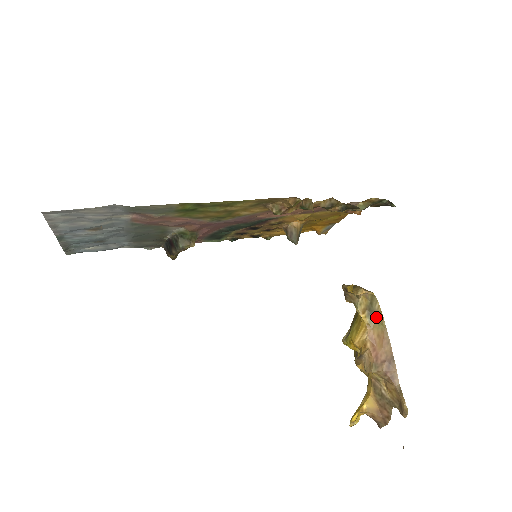
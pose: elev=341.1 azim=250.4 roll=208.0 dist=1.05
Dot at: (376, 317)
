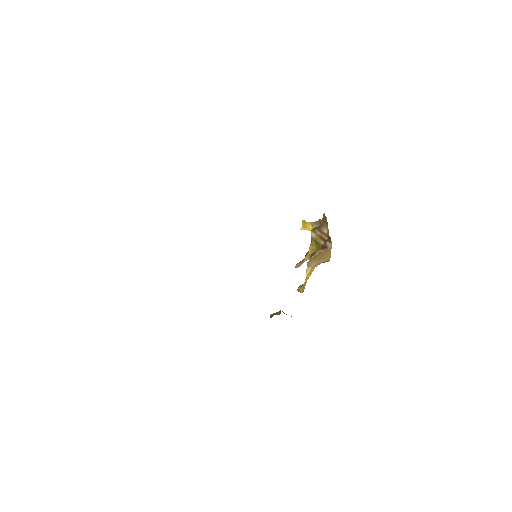
Dot at: occluded
